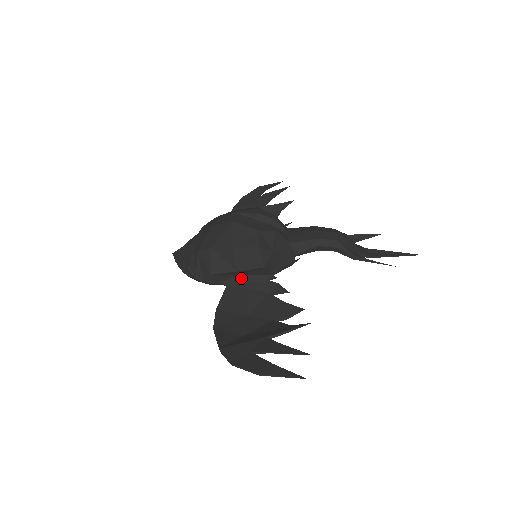
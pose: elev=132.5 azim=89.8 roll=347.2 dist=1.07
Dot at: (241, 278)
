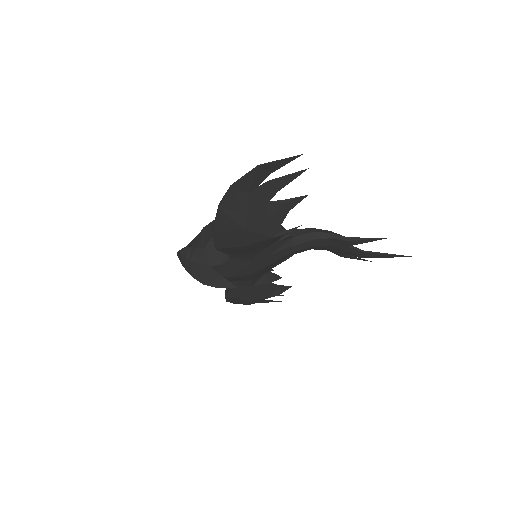
Dot at: occluded
